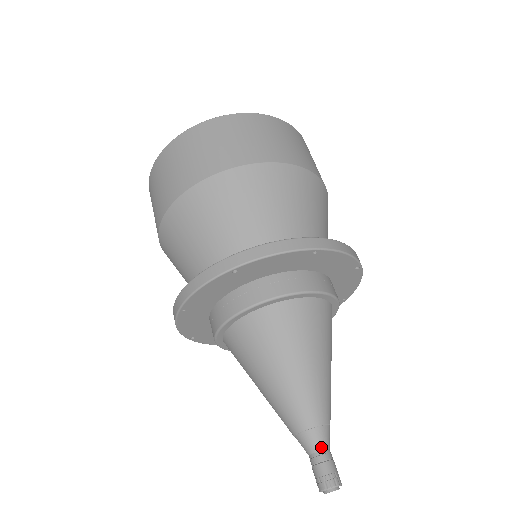
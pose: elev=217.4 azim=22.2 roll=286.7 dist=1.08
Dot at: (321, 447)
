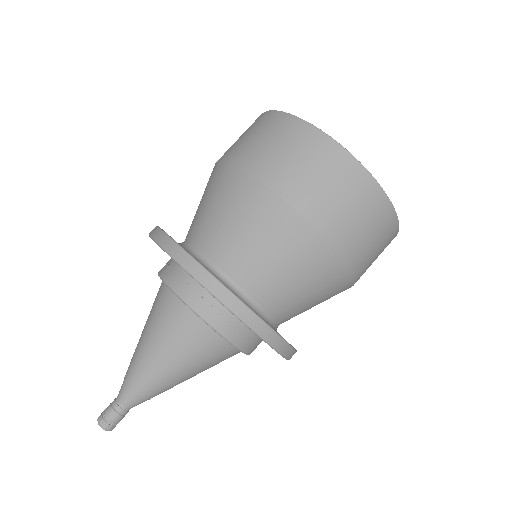
Dot at: (120, 399)
